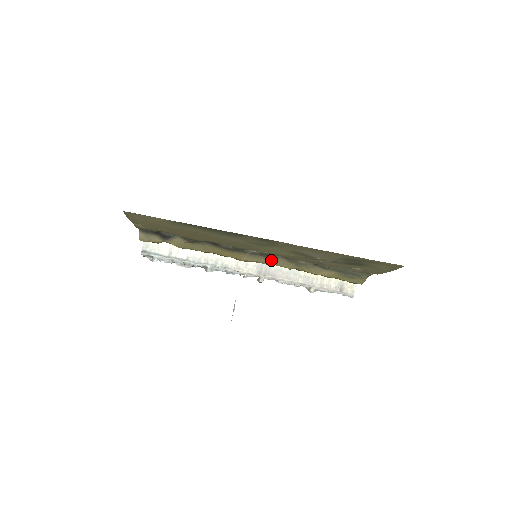
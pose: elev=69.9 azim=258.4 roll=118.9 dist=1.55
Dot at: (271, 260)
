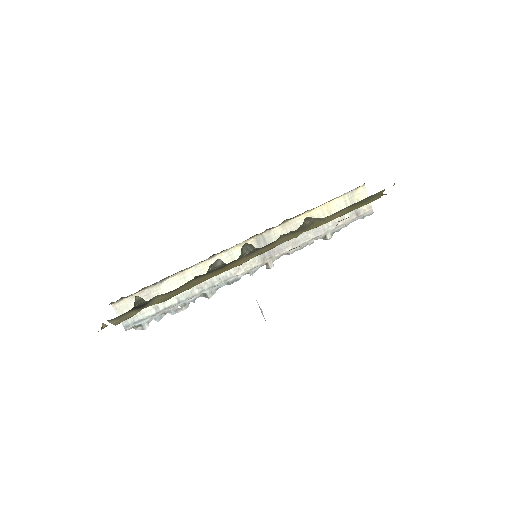
Dot at: (272, 245)
